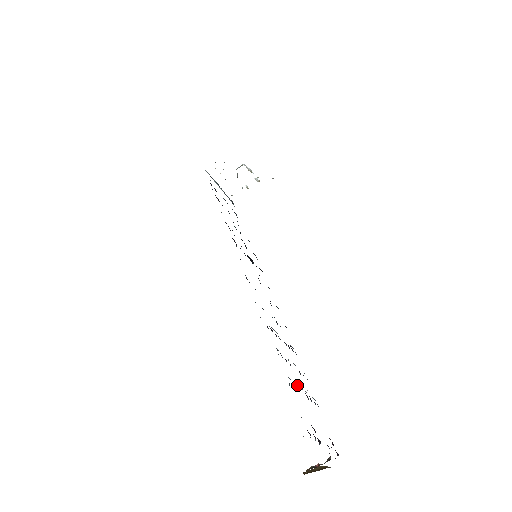
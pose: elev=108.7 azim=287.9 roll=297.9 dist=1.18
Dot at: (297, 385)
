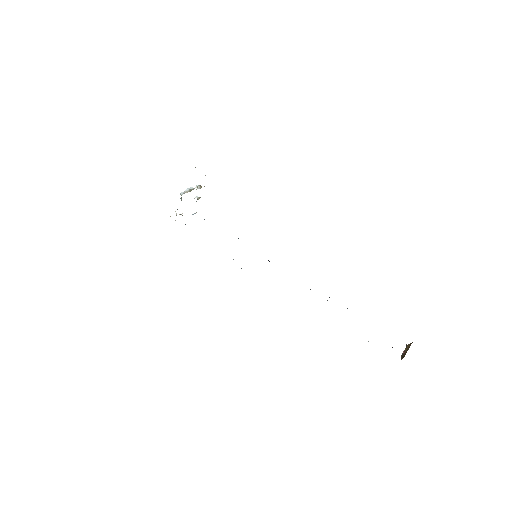
Dot at: occluded
